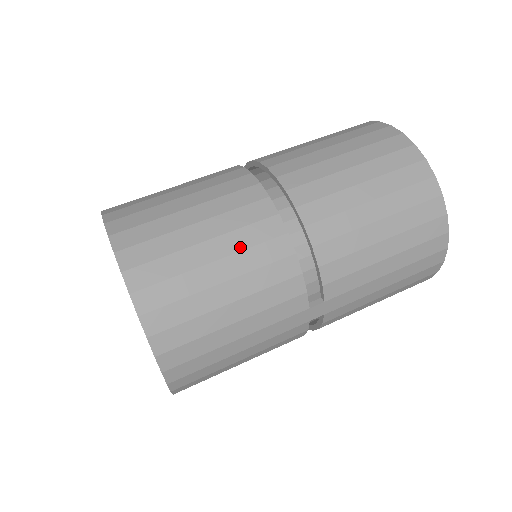
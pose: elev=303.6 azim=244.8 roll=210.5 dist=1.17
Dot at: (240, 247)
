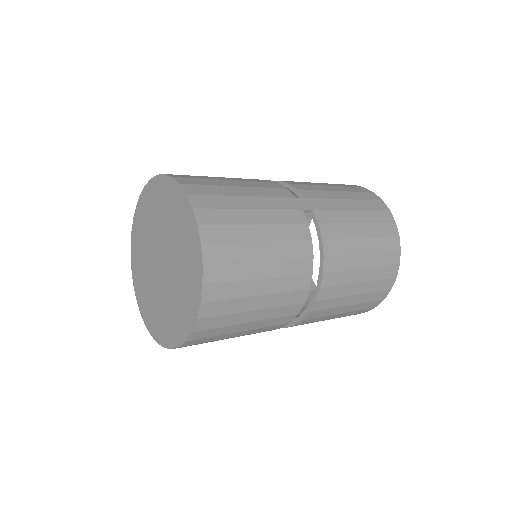
Dot at: occluded
